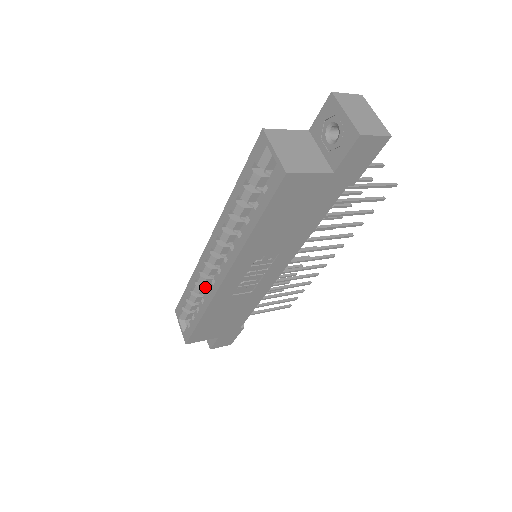
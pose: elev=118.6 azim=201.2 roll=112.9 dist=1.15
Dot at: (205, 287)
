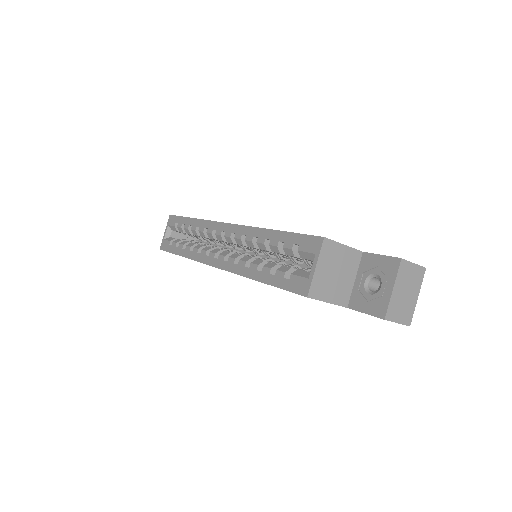
Dot at: occluded
